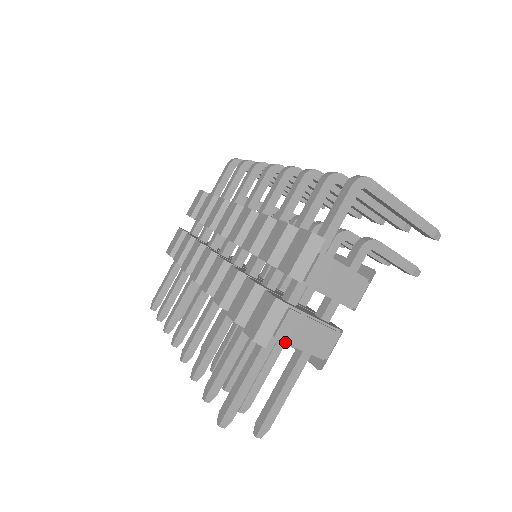
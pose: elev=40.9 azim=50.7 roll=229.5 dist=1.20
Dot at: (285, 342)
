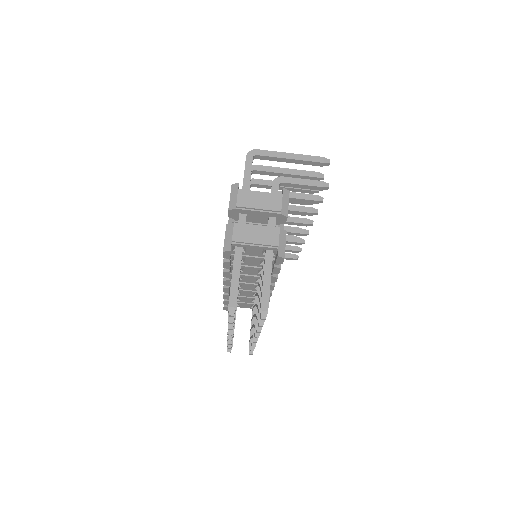
Dot at: (243, 244)
